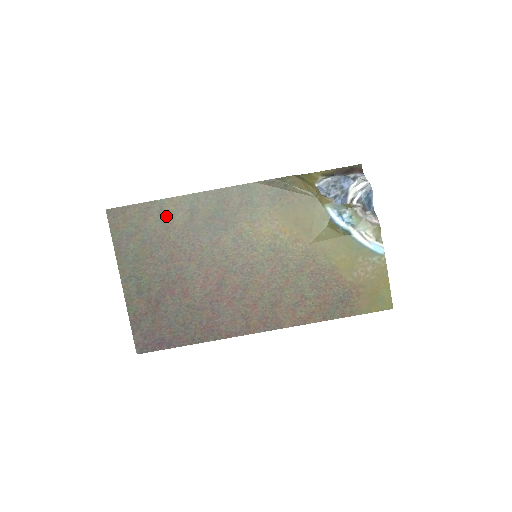
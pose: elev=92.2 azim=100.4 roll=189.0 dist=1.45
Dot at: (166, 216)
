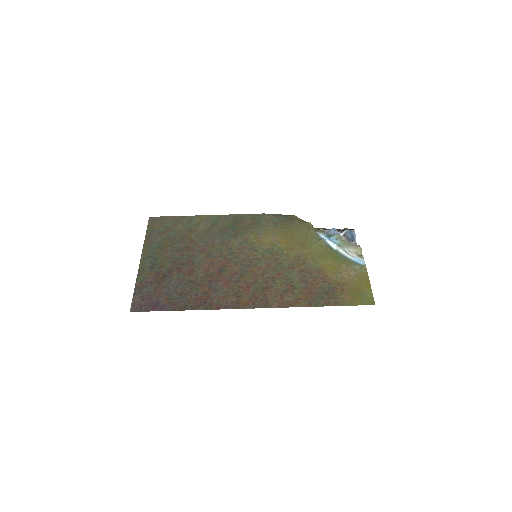
Dot at: (192, 225)
